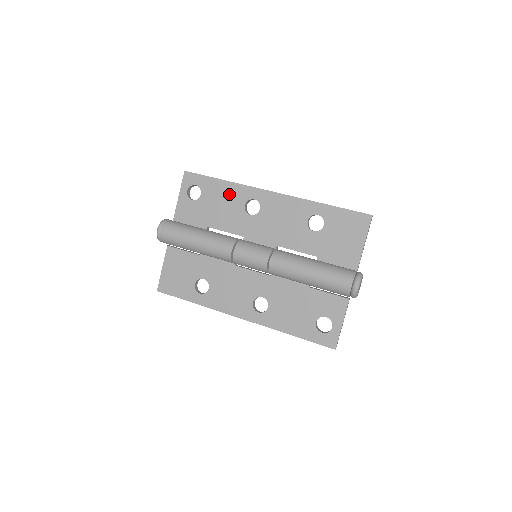
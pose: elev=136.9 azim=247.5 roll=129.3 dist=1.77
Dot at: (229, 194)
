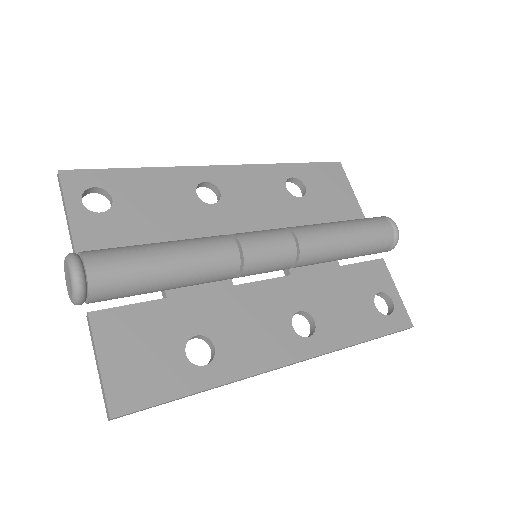
Dot at: (162, 185)
